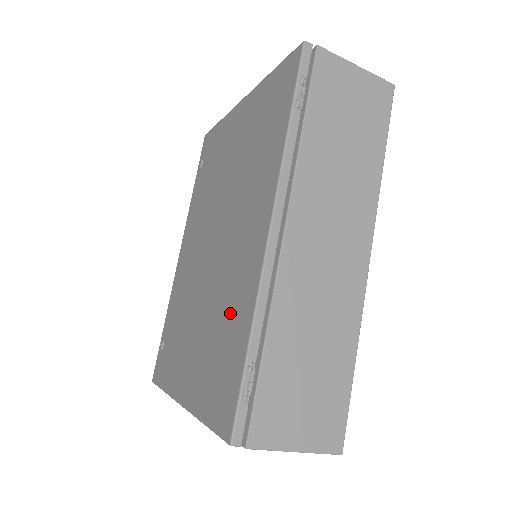
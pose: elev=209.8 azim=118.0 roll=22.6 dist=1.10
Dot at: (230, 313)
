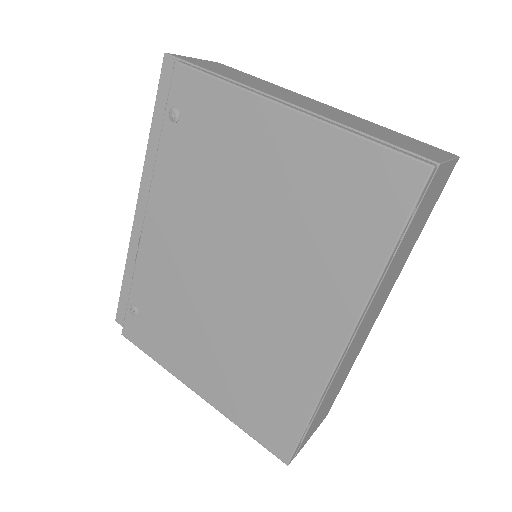
Dot at: (279, 374)
